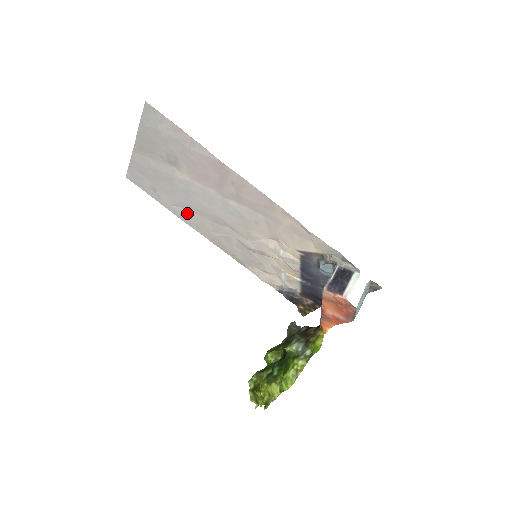
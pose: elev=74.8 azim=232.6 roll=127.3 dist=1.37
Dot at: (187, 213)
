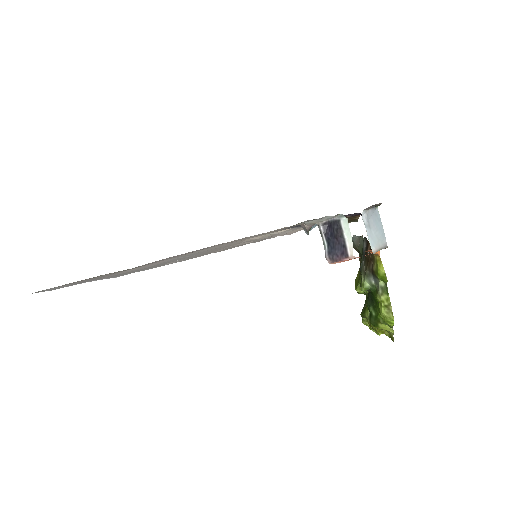
Dot at: occluded
